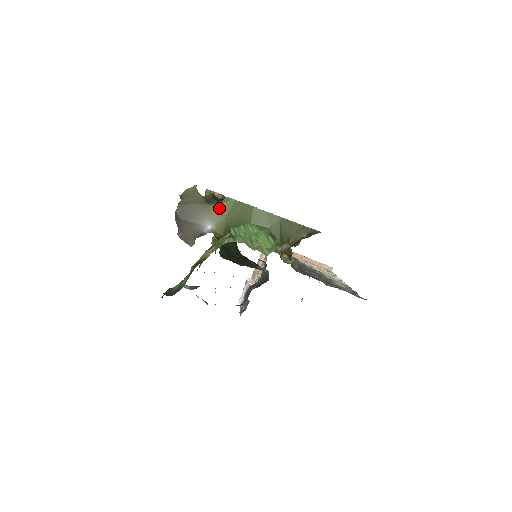
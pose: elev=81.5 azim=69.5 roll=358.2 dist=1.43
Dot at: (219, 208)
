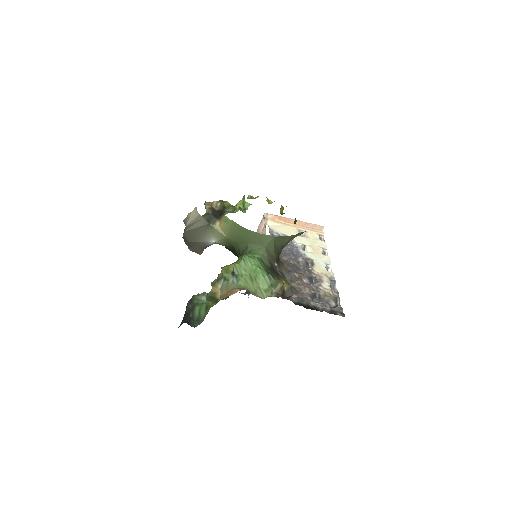
Dot at: (220, 227)
